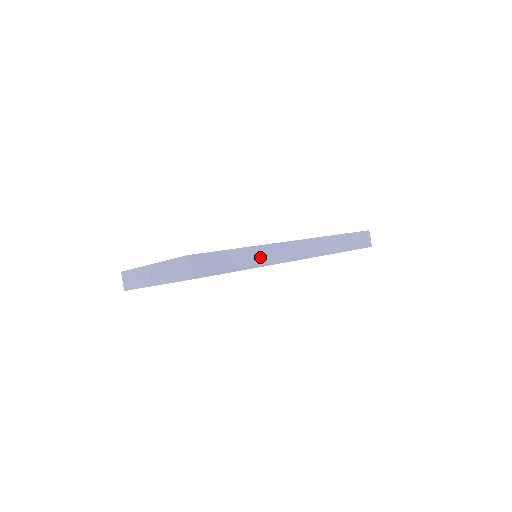
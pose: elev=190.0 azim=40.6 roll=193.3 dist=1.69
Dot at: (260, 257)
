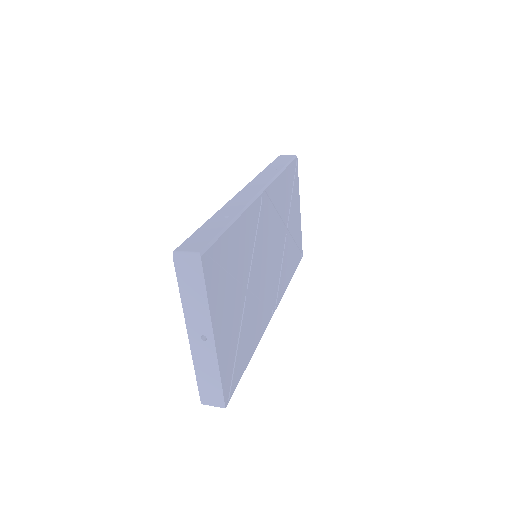
Dot at: (231, 211)
